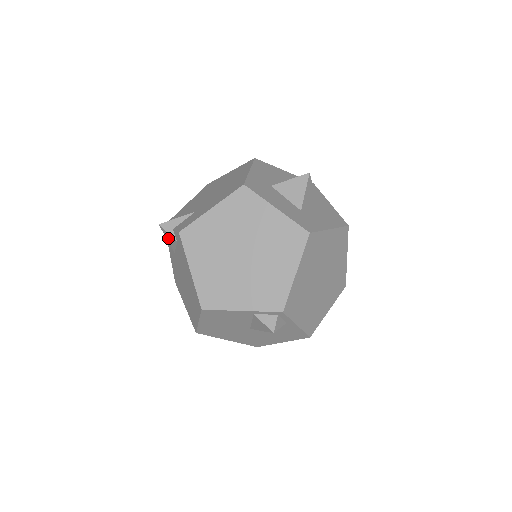
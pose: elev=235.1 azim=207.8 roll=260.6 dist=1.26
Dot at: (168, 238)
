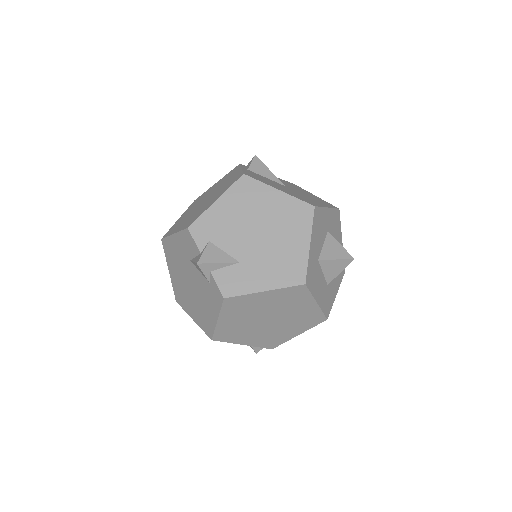
Dot at: (197, 267)
